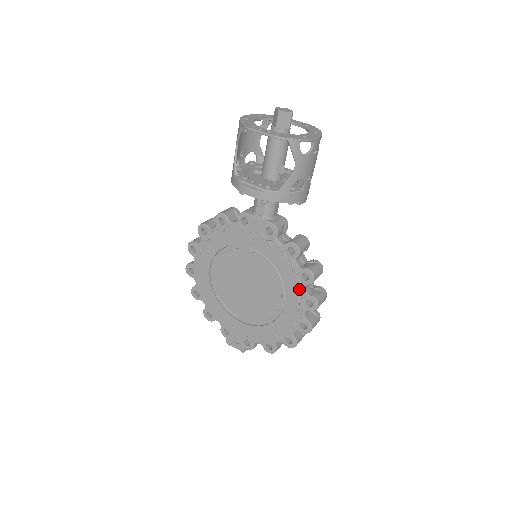
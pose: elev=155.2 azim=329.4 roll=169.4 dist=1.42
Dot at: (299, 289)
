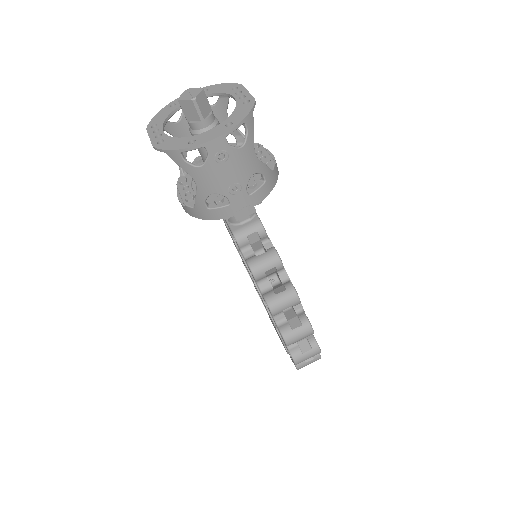
Dot at: (270, 315)
